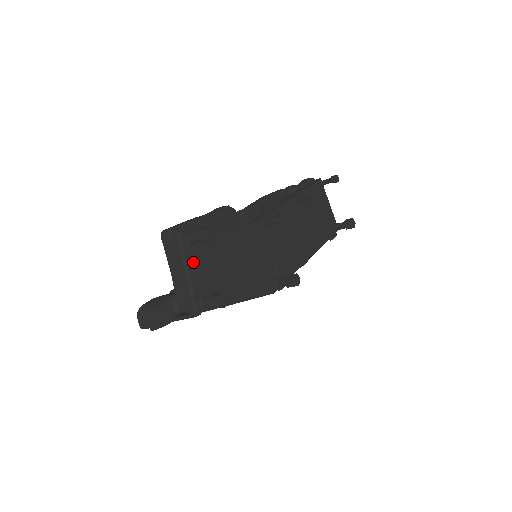
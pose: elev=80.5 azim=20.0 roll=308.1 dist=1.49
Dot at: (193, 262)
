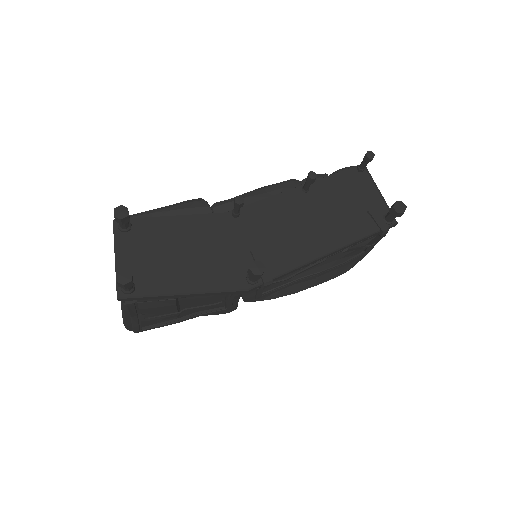
Dot at: (126, 248)
